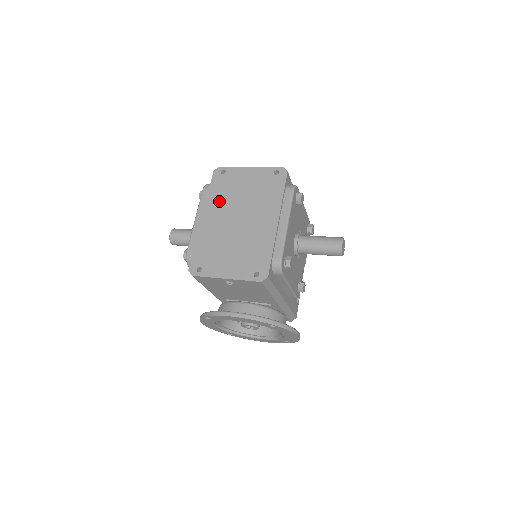
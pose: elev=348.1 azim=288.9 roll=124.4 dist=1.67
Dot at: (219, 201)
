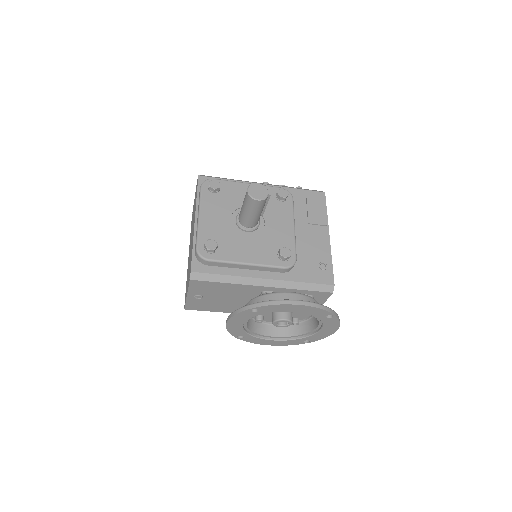
Dot at: (190, 238)
